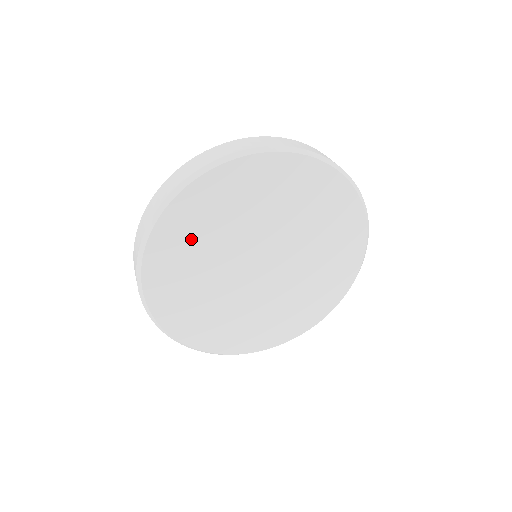
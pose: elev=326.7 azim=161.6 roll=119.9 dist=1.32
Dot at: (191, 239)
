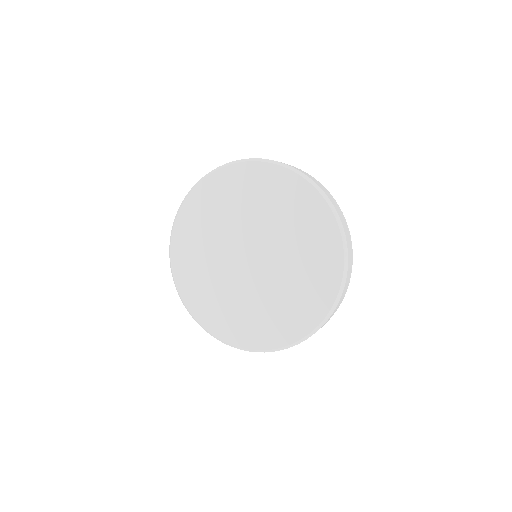
Dot at: (193, 250)
